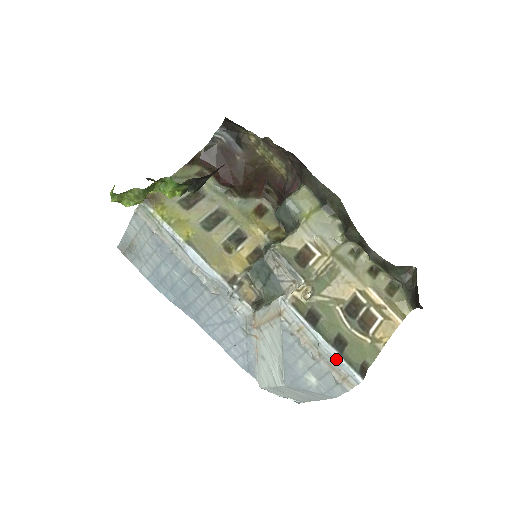
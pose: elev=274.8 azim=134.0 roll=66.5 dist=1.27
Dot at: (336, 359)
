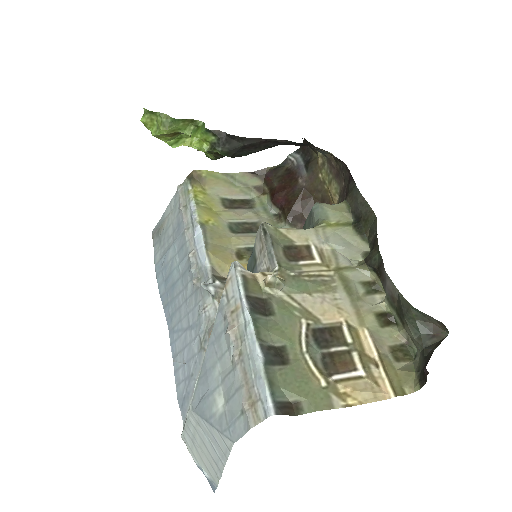
Dot at: (255, 365)
